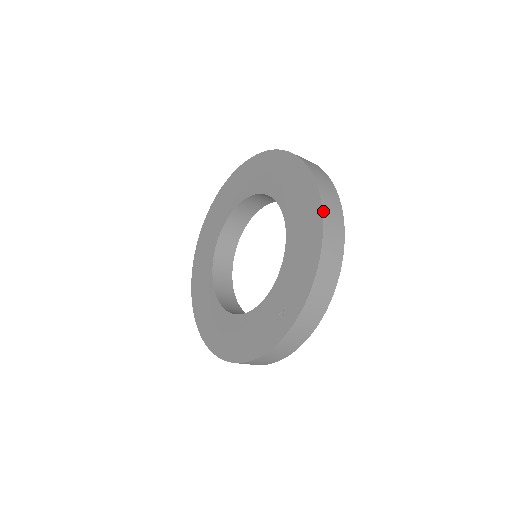
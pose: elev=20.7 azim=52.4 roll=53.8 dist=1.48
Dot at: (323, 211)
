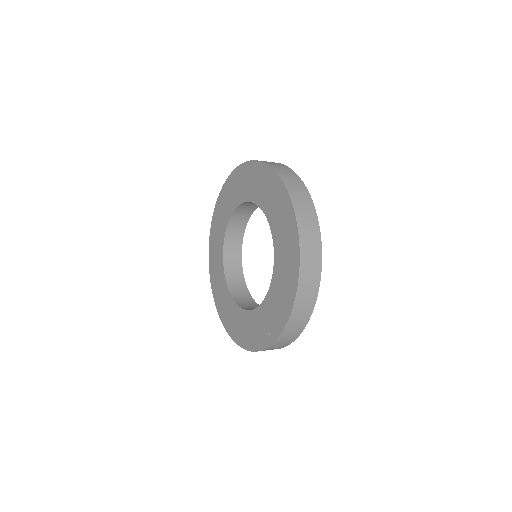
Dot at: (300, 263)
